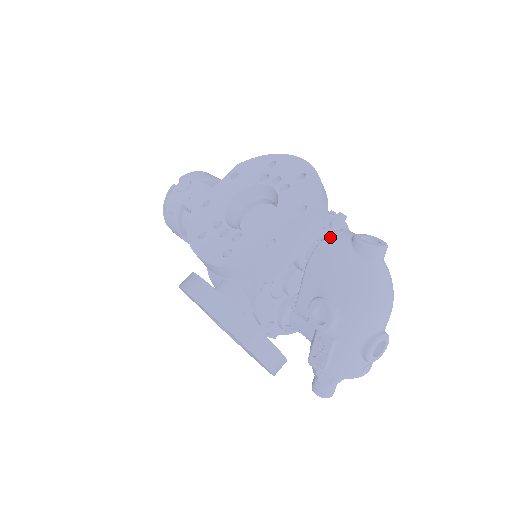
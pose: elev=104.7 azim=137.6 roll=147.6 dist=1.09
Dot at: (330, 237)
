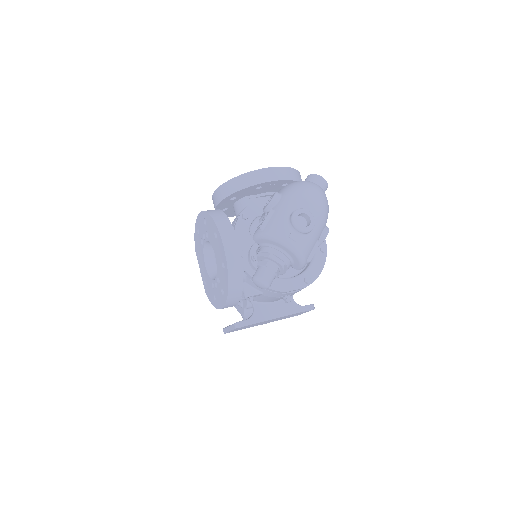
Dot at: occluded
